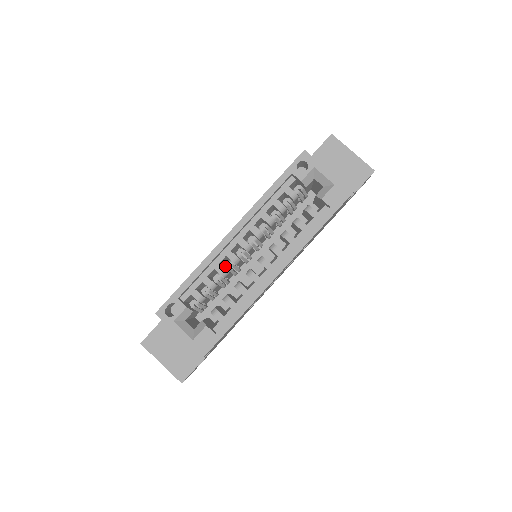
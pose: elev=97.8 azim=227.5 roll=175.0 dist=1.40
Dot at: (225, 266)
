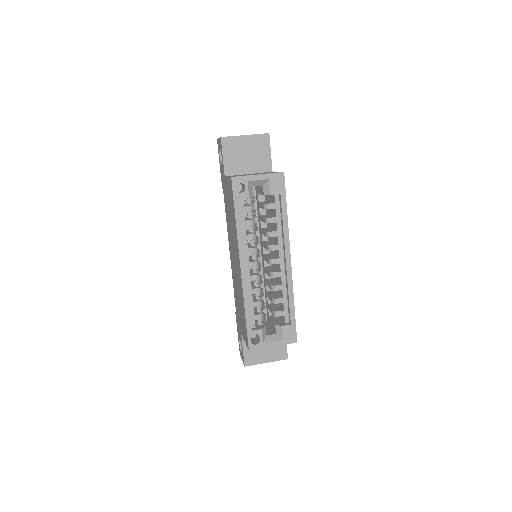
Dot at: (255, 286)
